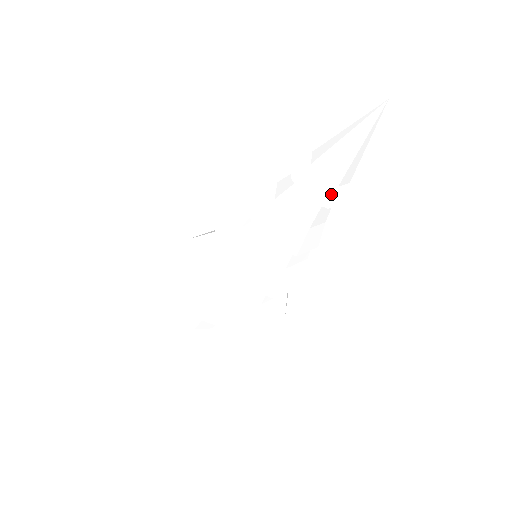
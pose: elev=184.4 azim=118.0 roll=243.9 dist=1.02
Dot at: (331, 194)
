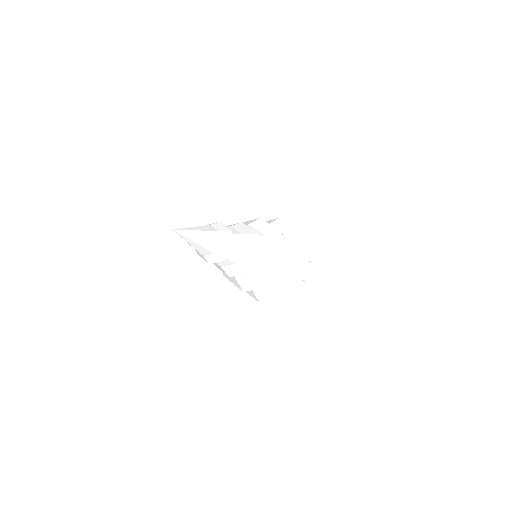
Dot at: (204, 258)
